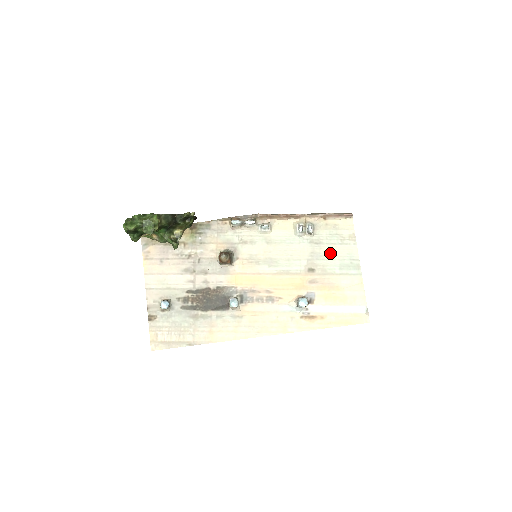
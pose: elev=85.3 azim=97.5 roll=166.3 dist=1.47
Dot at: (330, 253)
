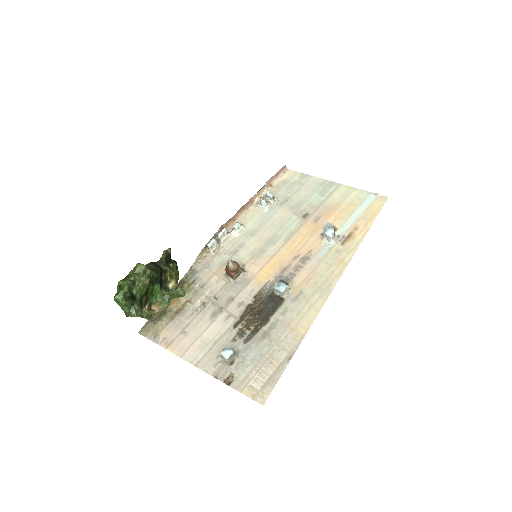
Dot at: (303, 196)
